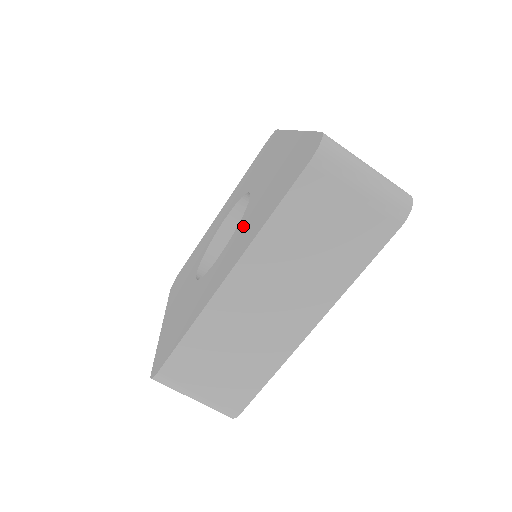
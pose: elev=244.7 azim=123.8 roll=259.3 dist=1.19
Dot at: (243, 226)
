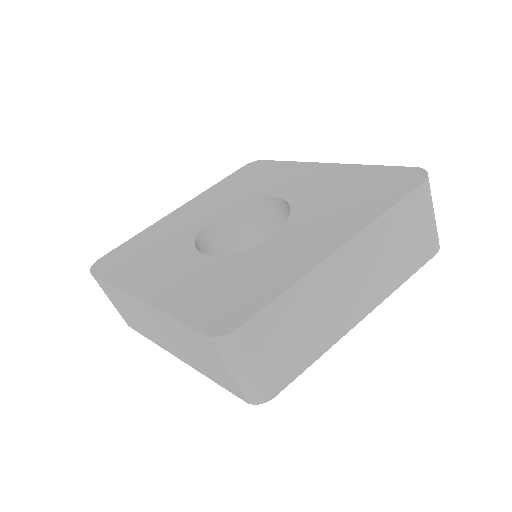
Dot at: (313, 216)
